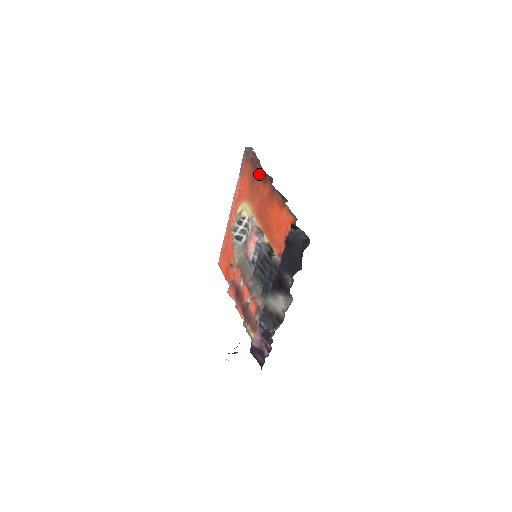
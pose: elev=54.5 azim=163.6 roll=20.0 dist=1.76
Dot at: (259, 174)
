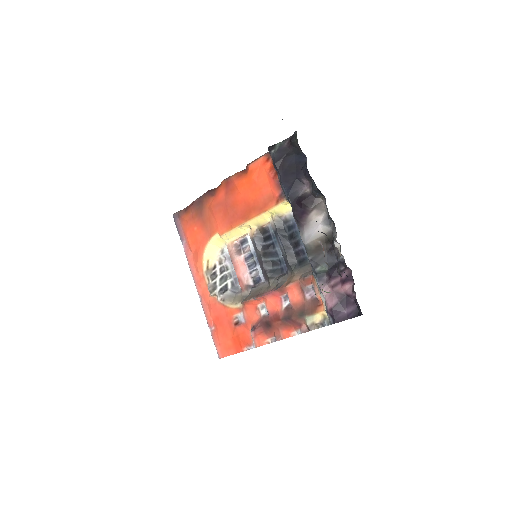
Dot at: (203, 199)
